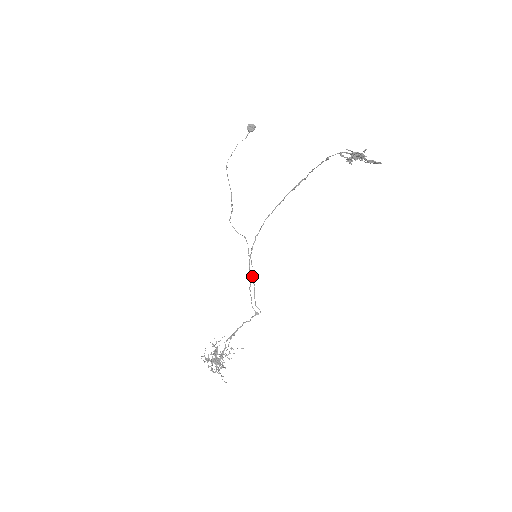
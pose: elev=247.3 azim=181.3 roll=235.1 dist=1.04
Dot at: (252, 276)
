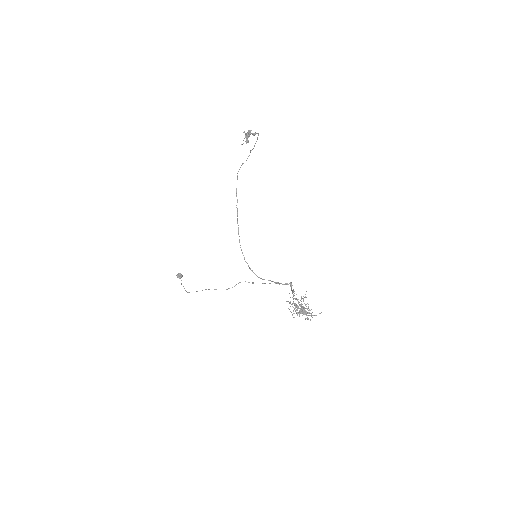
Dot at: occluded
